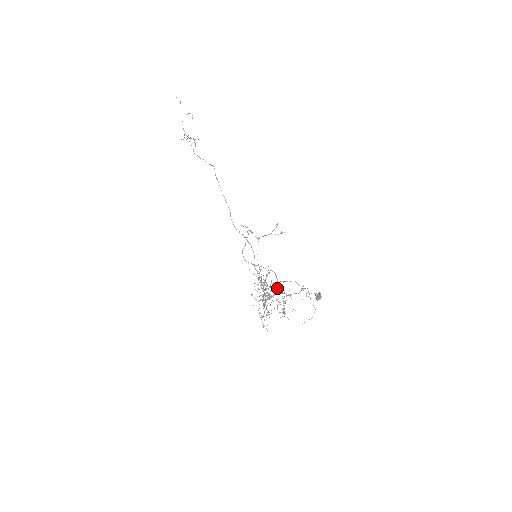
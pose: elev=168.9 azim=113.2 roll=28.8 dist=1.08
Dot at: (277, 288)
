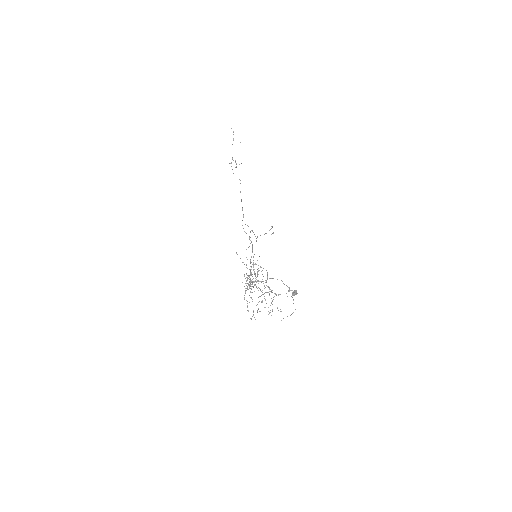
Dot at: (258, 274)
